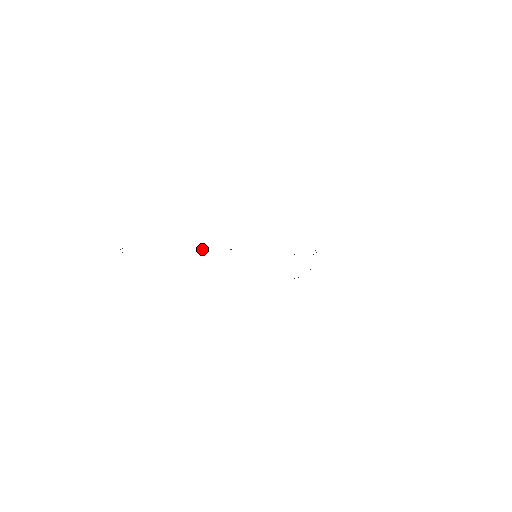
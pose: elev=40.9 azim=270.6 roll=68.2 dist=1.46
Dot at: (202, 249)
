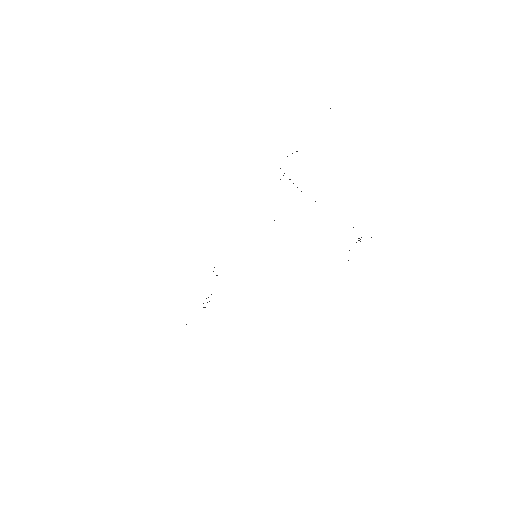
Dot at: occluded
